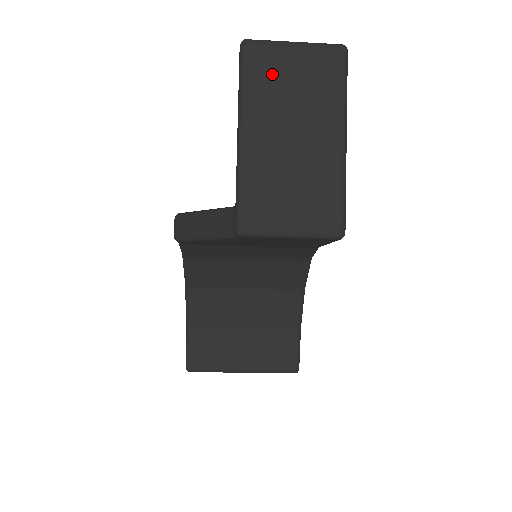
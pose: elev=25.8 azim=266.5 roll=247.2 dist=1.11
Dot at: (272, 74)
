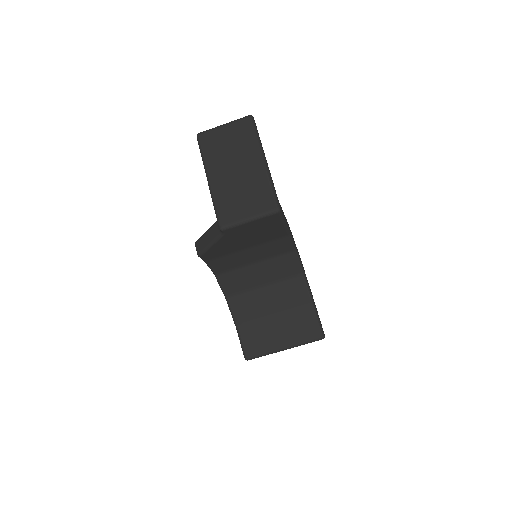
Dot at: (216, 144)
